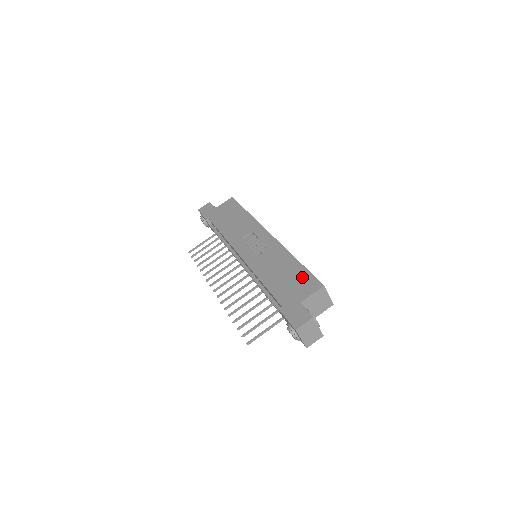
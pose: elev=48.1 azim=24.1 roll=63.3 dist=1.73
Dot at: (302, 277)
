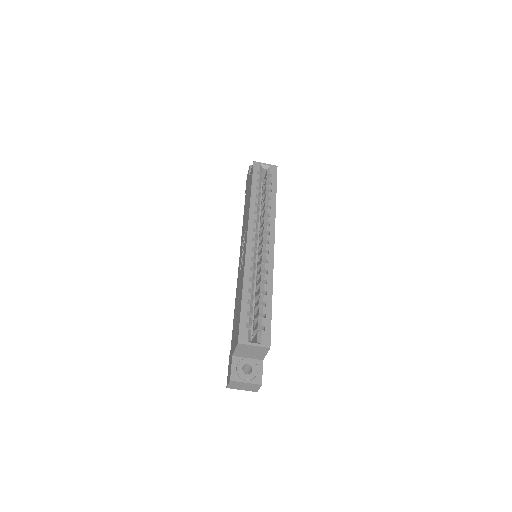
Dot at: (238, 321)
